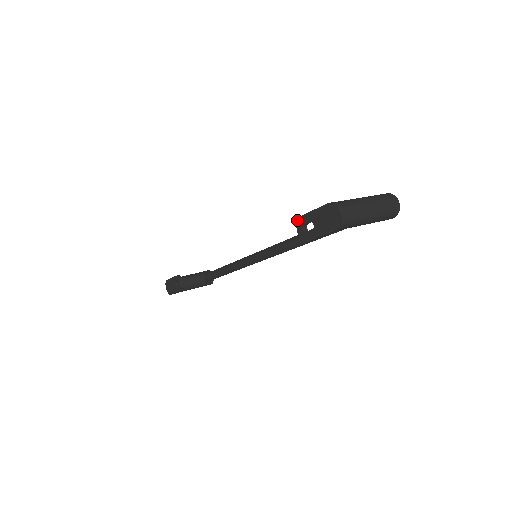
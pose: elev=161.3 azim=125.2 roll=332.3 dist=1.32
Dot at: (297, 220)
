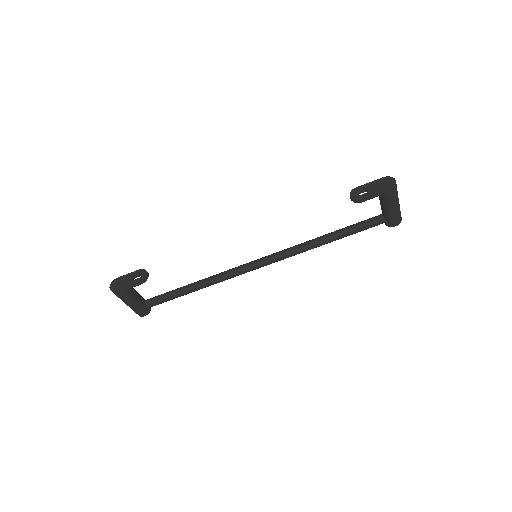
Dot at: (351, 190)
